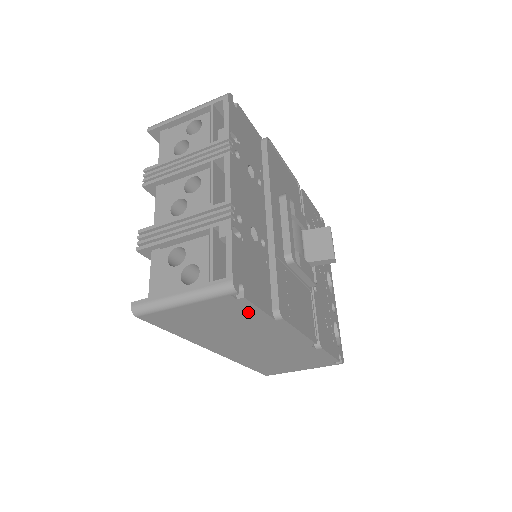
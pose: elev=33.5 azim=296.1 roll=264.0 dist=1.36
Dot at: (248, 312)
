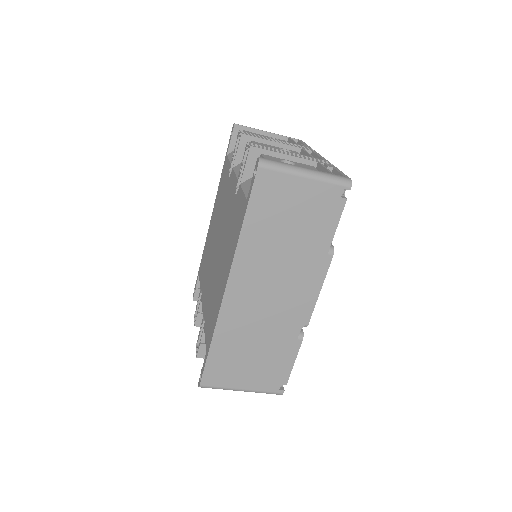
Dot at: (326, 224)
